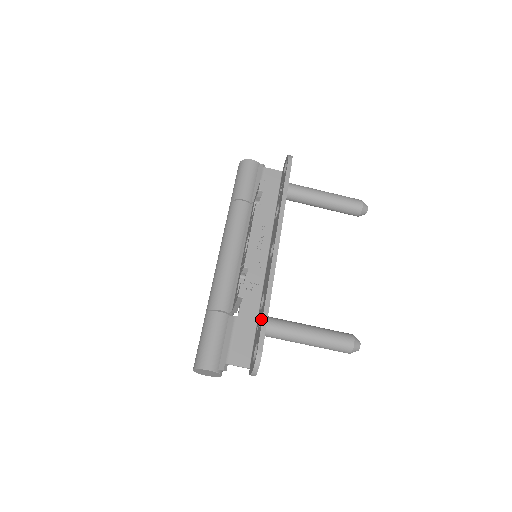
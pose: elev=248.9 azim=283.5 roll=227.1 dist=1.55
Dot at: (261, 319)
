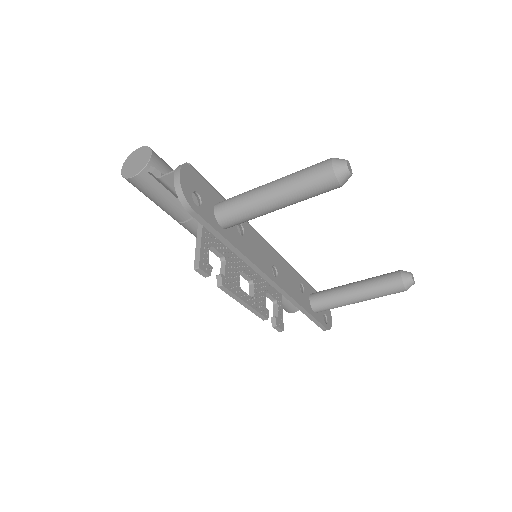
Dot at: occluded
